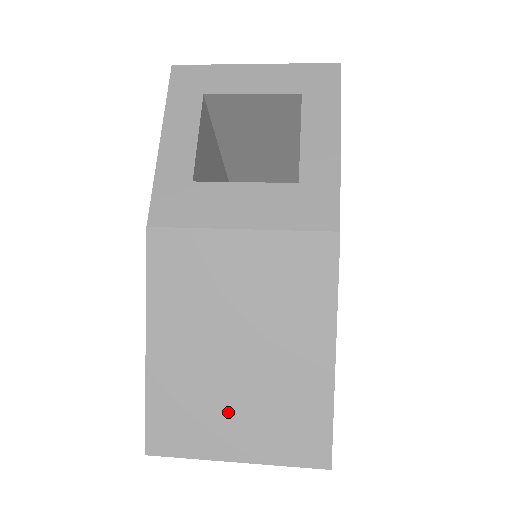
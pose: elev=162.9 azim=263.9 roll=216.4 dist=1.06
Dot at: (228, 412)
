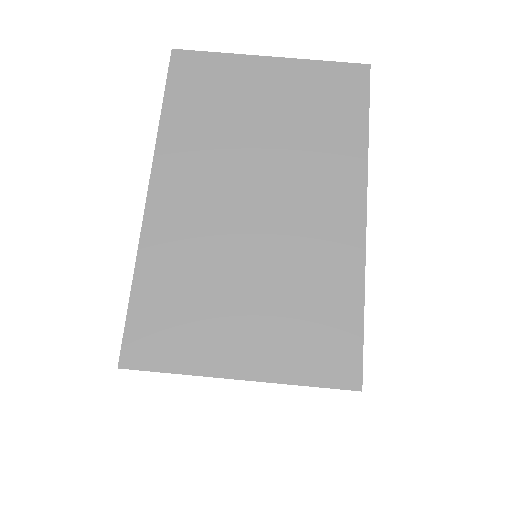
Dot at: occluded
